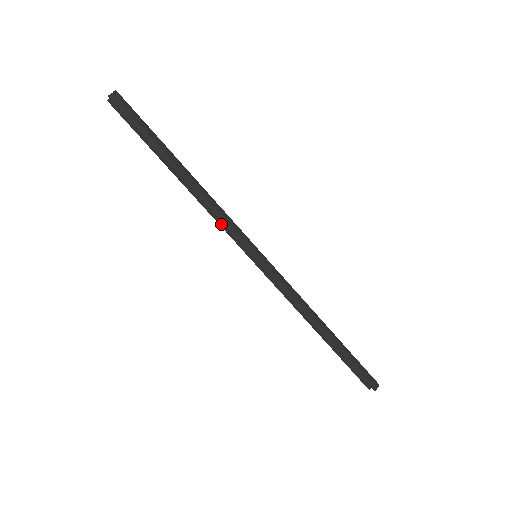
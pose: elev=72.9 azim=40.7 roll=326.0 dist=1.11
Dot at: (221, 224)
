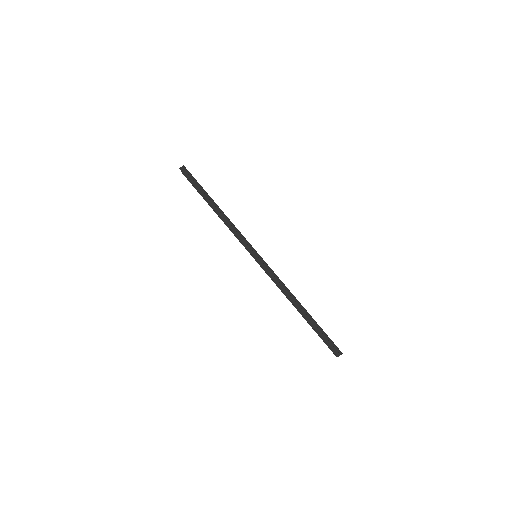
Dot at: occluded
